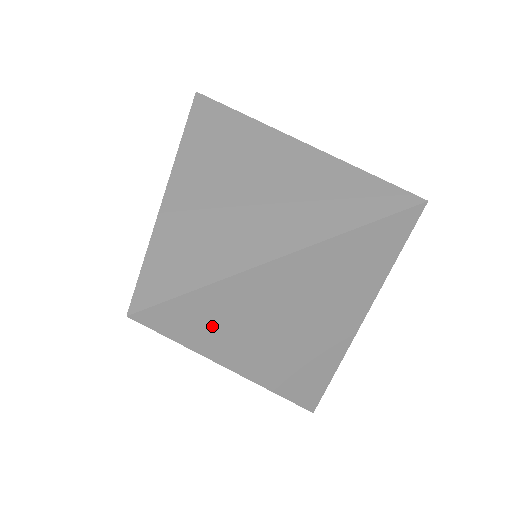
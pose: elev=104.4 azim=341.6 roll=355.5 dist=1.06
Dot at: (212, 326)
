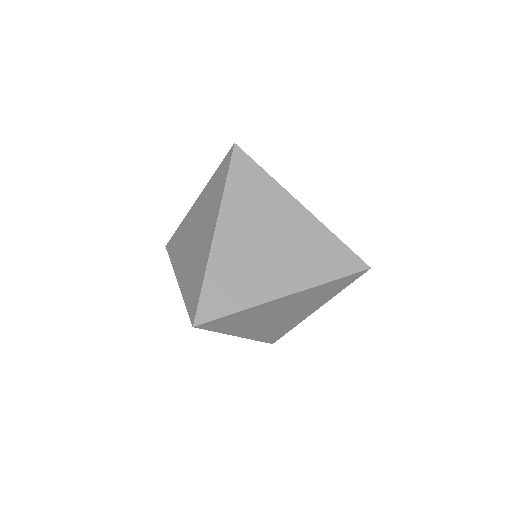
Dot at: (234, 324)
